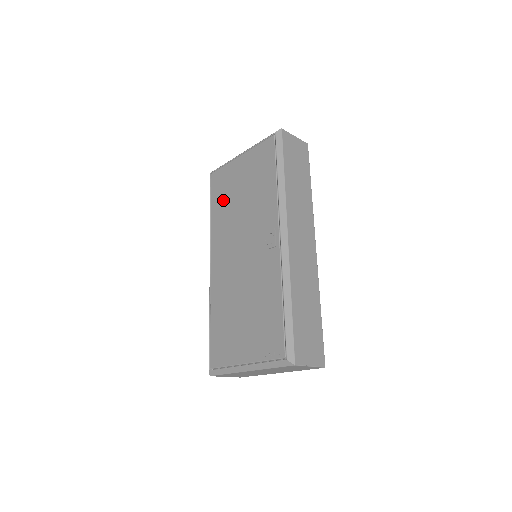
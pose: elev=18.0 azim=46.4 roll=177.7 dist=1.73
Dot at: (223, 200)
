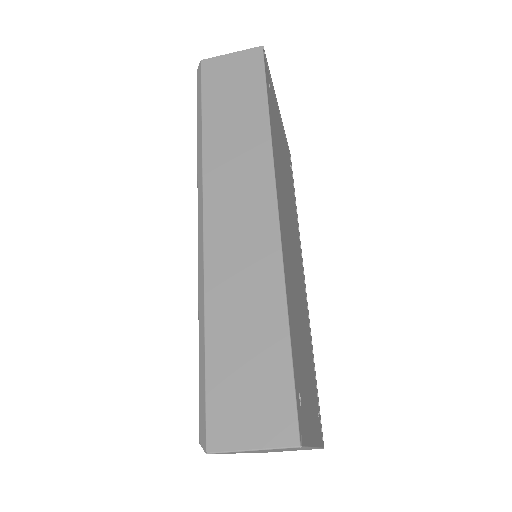
Dot at: occluded
